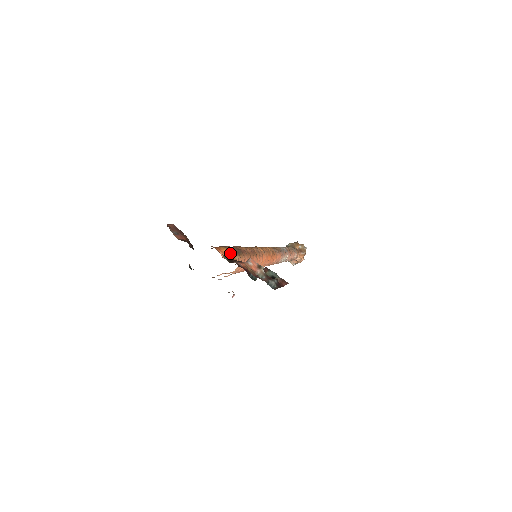
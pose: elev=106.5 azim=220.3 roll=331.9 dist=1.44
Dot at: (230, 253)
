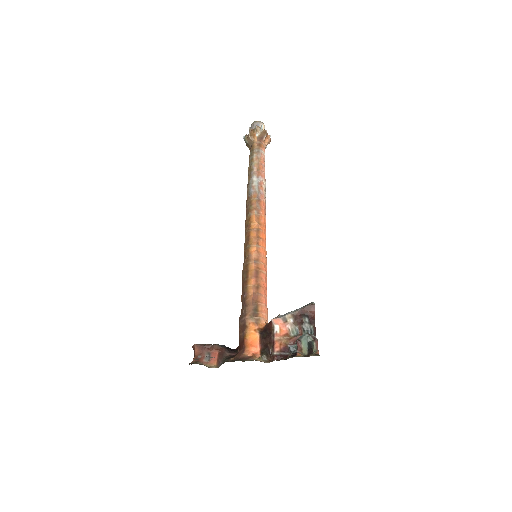
Dot at: (255, 331)
